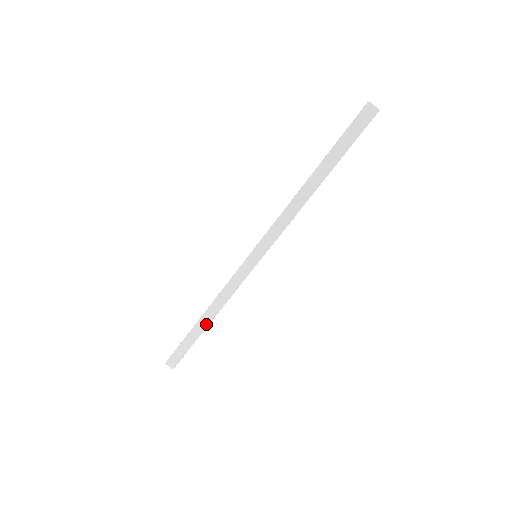
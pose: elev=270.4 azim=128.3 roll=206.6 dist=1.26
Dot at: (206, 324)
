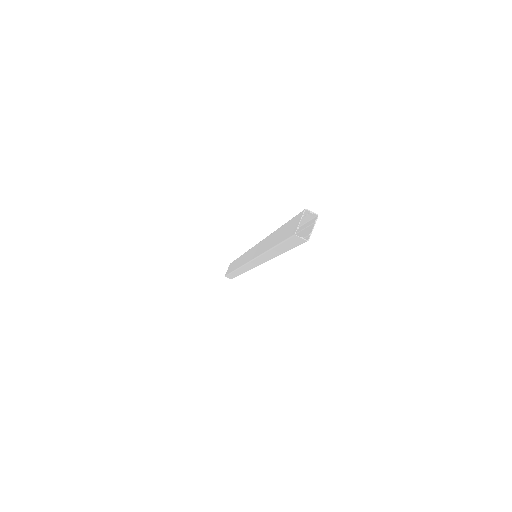
Dot at: (239, 274)
